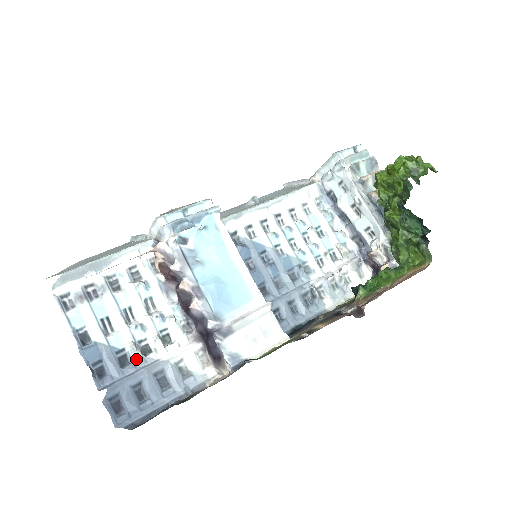
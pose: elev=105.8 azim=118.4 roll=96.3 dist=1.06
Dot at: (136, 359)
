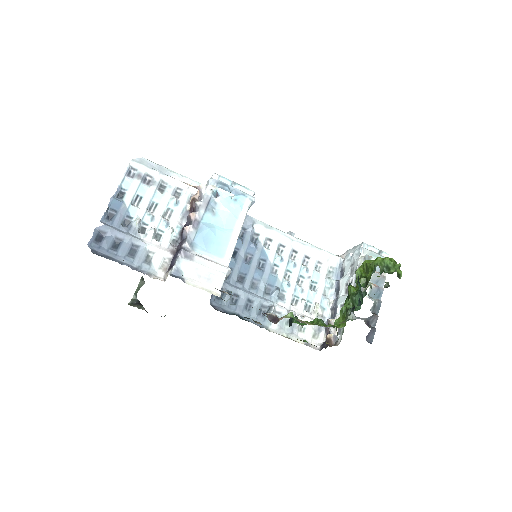
Dot at: (133, 228)
